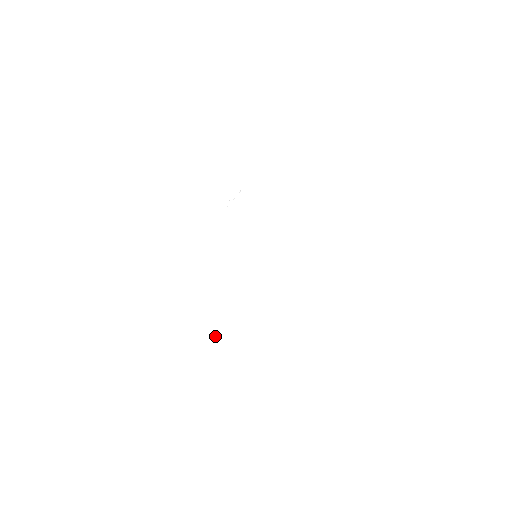
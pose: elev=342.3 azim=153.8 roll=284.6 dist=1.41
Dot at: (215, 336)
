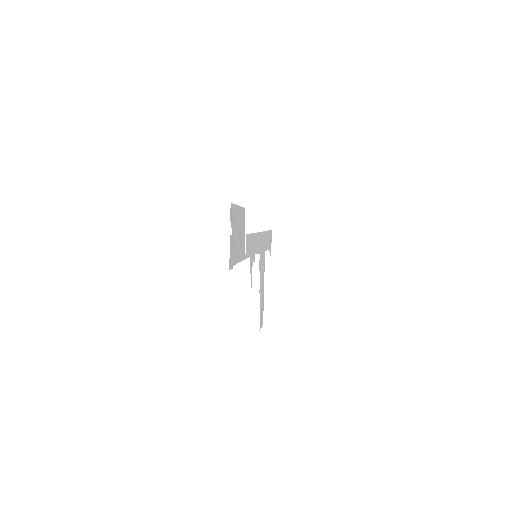
Dot at: occluded
